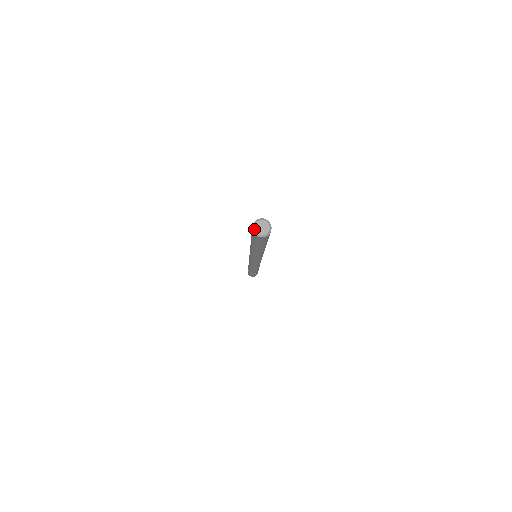
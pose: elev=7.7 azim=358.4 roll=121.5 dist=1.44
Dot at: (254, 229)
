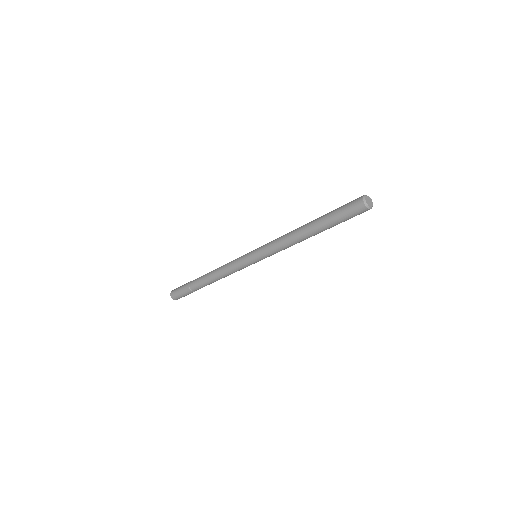
Dot at: (367, 204)
